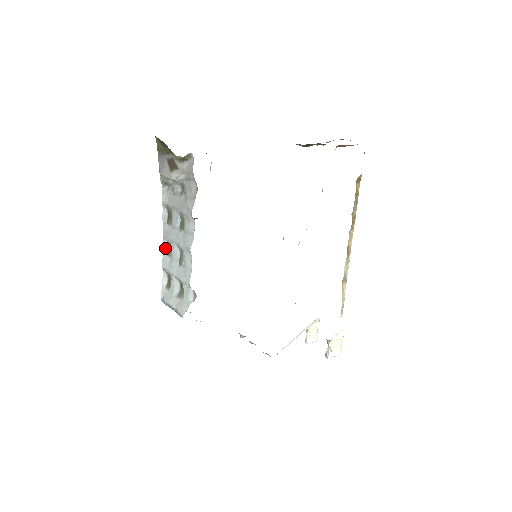
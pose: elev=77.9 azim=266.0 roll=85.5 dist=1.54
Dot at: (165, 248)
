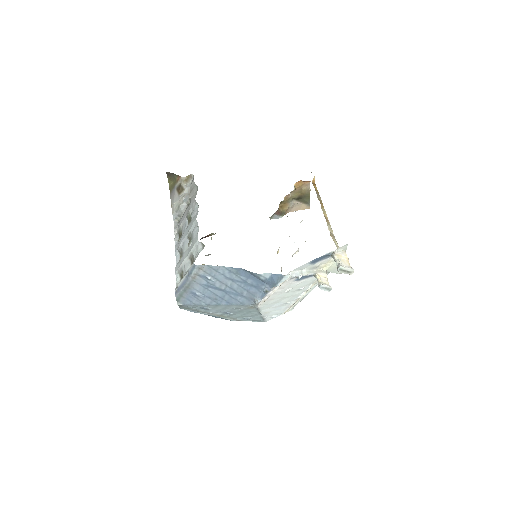
Dot at: (177, 260)
